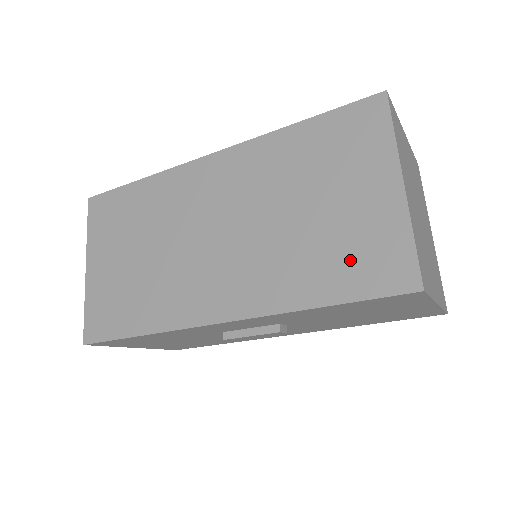
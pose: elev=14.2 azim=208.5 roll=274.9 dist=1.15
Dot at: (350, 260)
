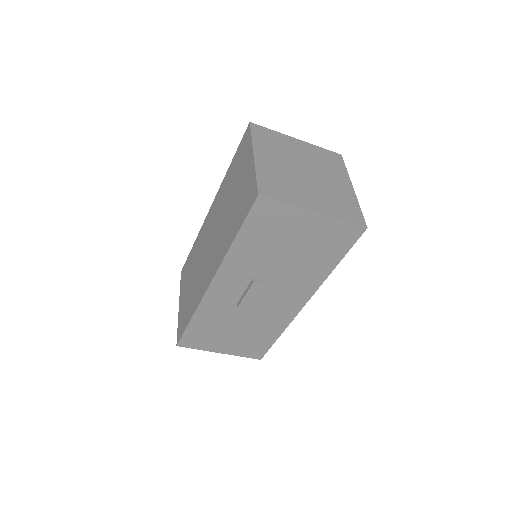
Dot at: (241, 207)
